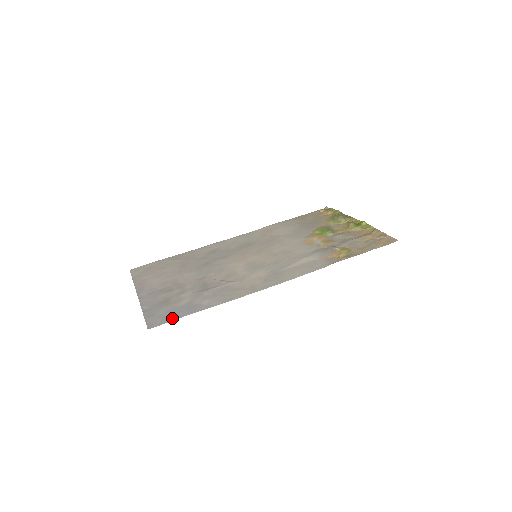
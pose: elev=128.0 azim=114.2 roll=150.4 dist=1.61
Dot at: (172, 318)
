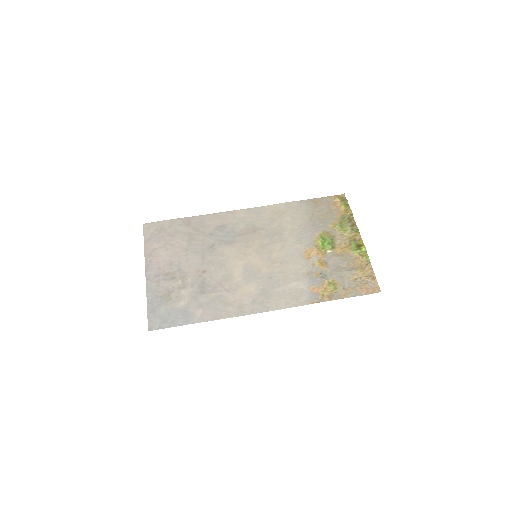
Dot at: (169, 324)
